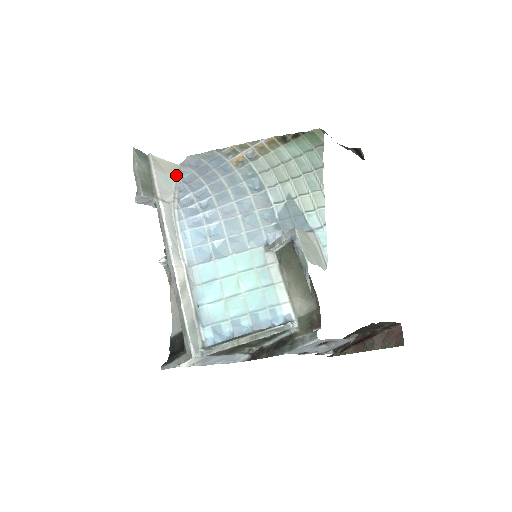
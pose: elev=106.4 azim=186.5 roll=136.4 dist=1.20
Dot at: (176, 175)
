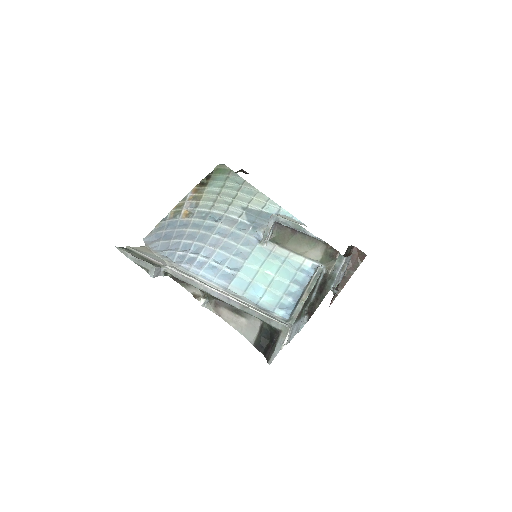
Dot at: (152, 252)
